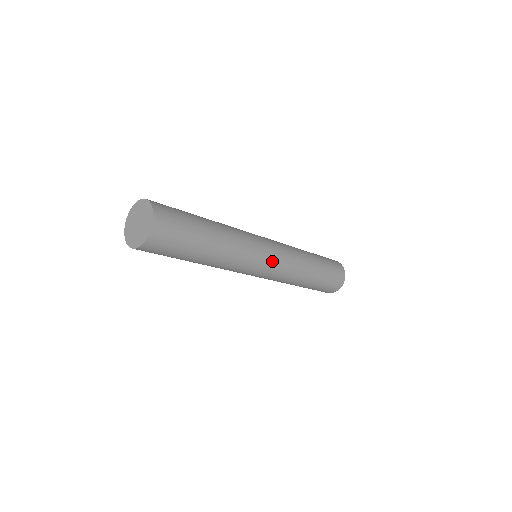
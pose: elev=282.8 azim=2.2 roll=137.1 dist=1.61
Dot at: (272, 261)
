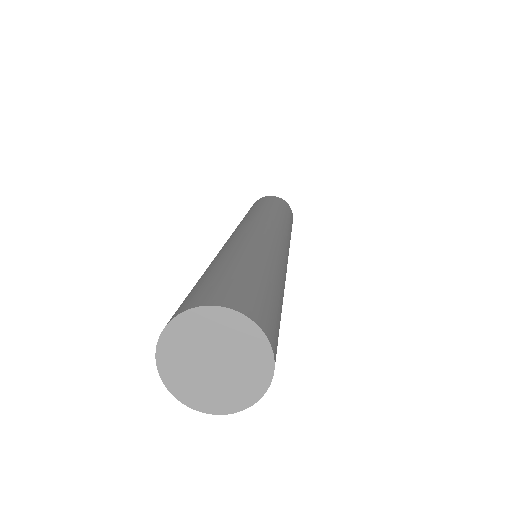
Dot at: occluded
